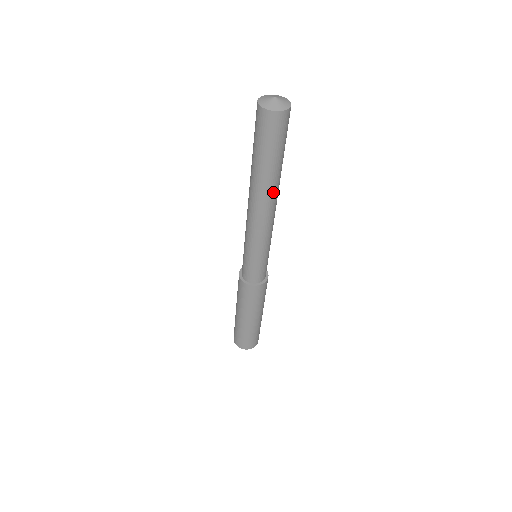
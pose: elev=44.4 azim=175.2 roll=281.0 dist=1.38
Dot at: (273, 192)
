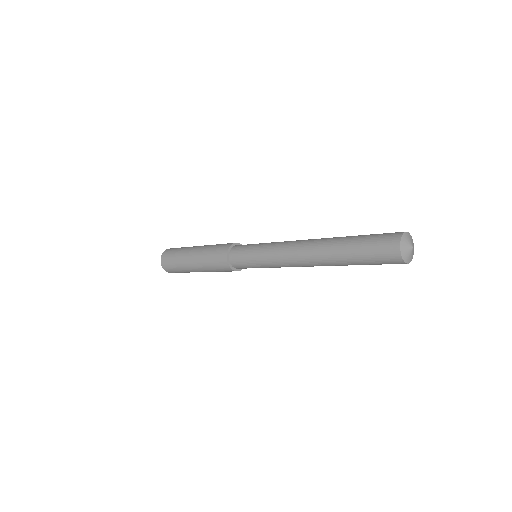
Dot at: occluded
